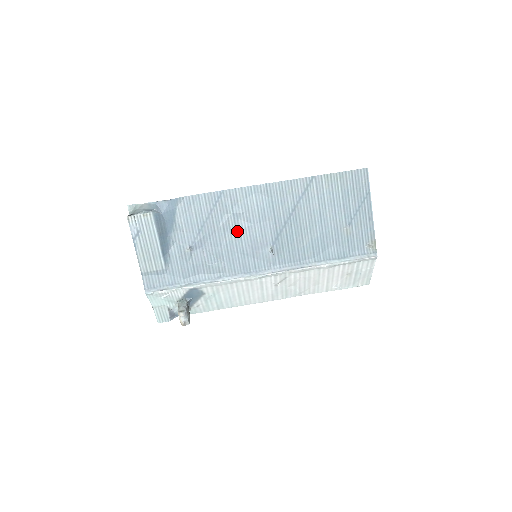
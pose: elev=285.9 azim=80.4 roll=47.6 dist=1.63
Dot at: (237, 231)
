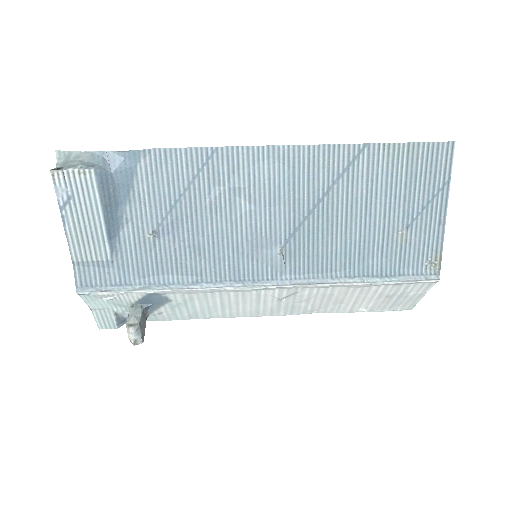
Dot at: (232, 215)
